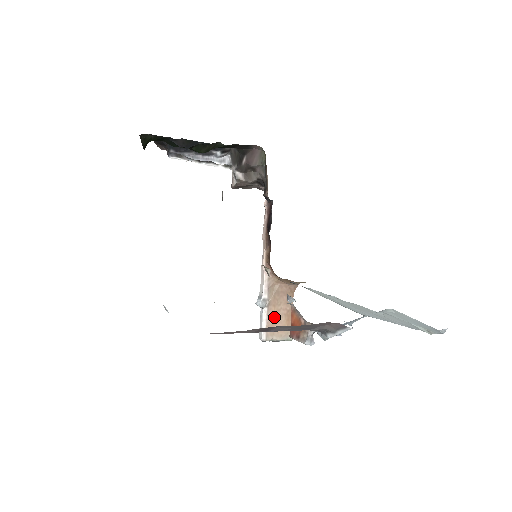
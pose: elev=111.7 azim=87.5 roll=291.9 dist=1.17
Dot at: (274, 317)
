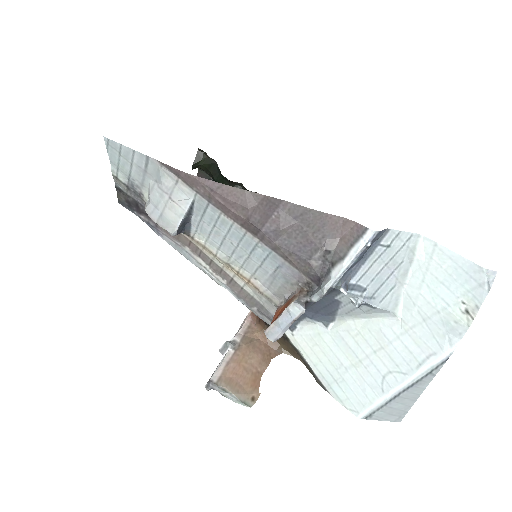
Dot at: (238, 366)
